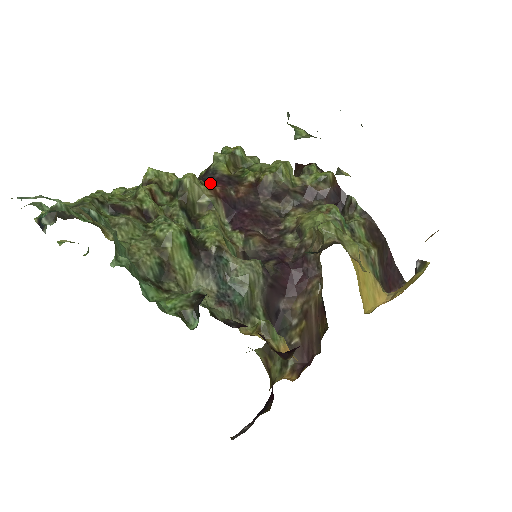
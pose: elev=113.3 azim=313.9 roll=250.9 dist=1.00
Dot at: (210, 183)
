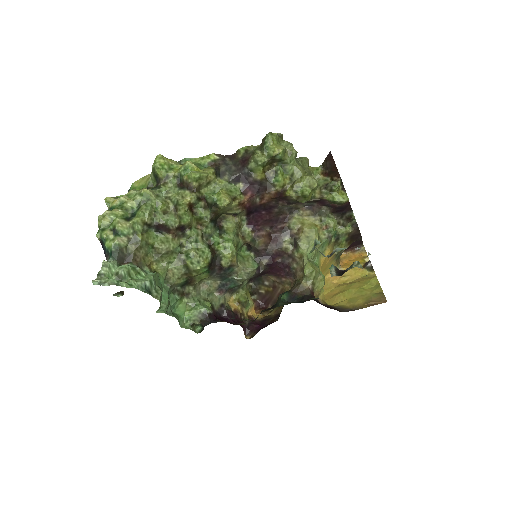
Dot at: (242, 186)
